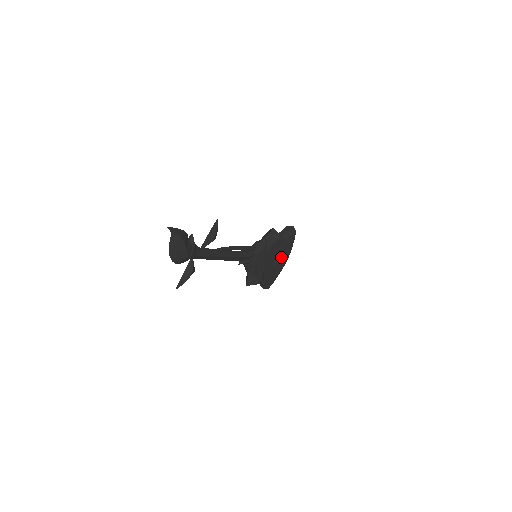
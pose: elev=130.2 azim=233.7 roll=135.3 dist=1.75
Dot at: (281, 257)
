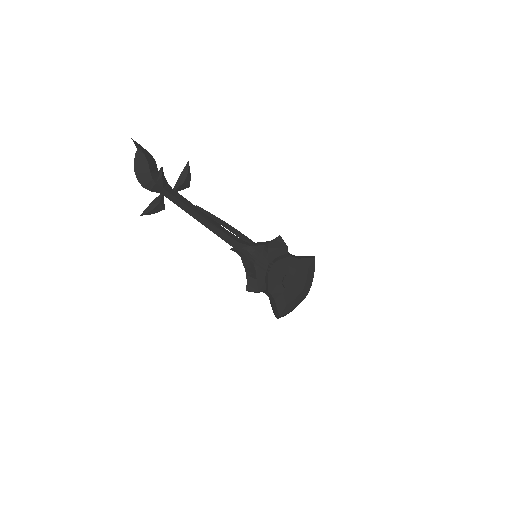
Dot at: (292, 276)
